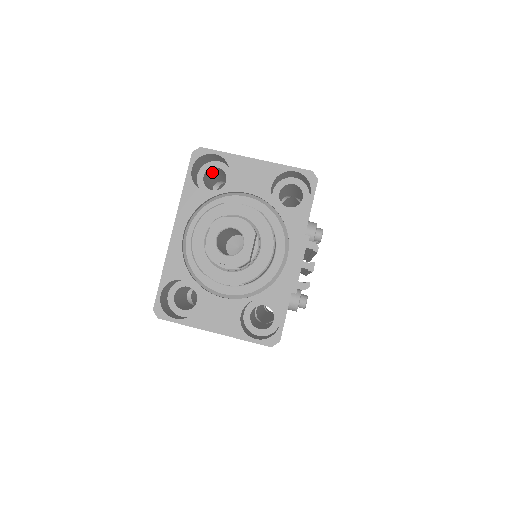
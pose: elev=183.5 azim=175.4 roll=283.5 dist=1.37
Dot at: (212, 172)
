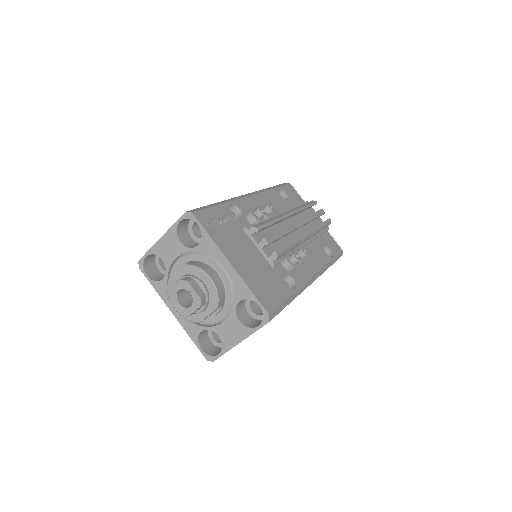
Dot at: occluded
